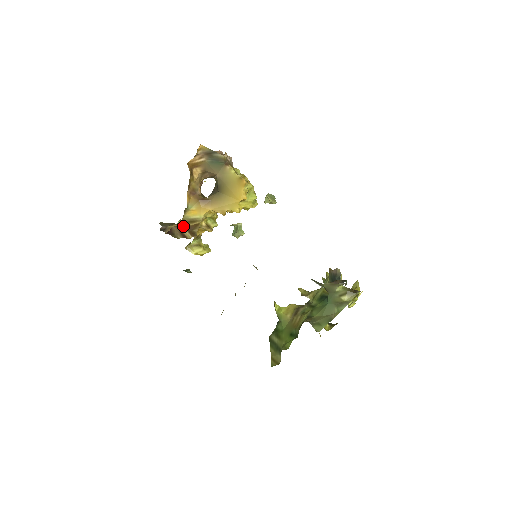
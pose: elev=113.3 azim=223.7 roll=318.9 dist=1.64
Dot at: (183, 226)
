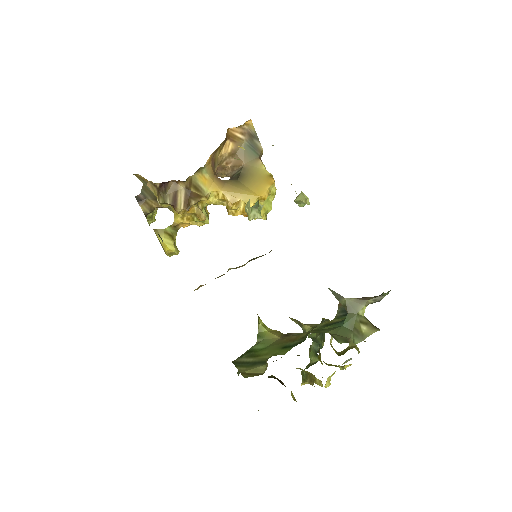
Dot at: (184, 186)
